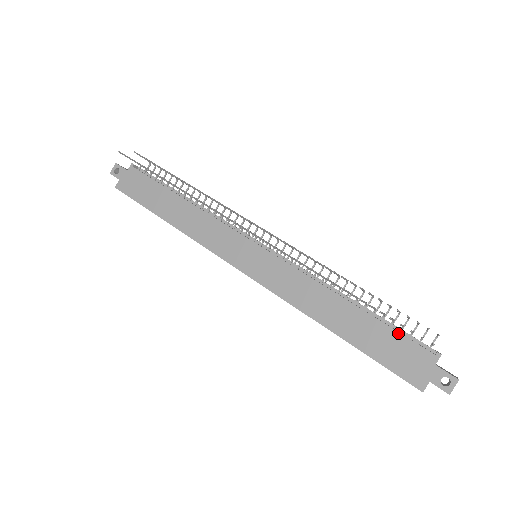
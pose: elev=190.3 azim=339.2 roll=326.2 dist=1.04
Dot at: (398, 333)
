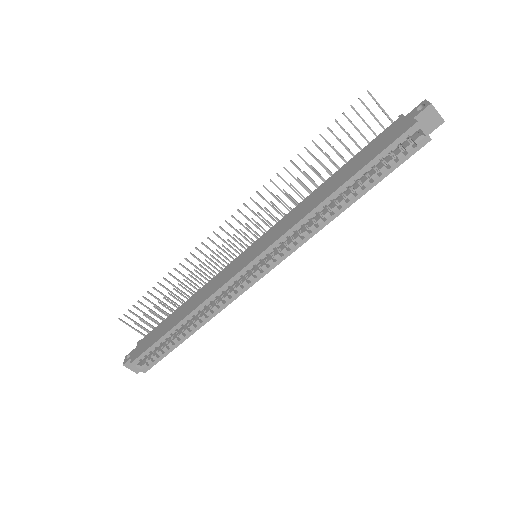
Dot at: (369, 144)
